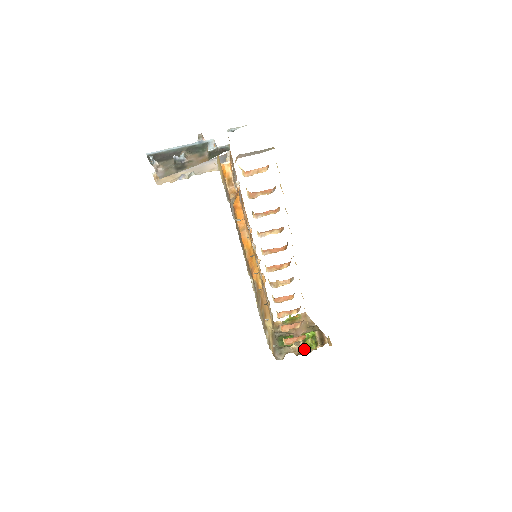
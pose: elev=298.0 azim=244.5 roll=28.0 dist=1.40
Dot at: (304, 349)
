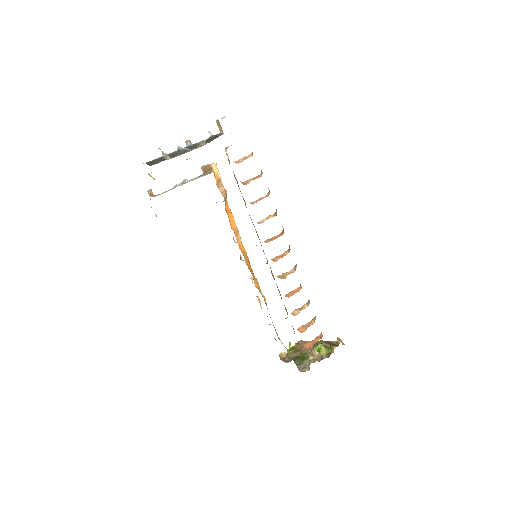
Dot at: occluded
